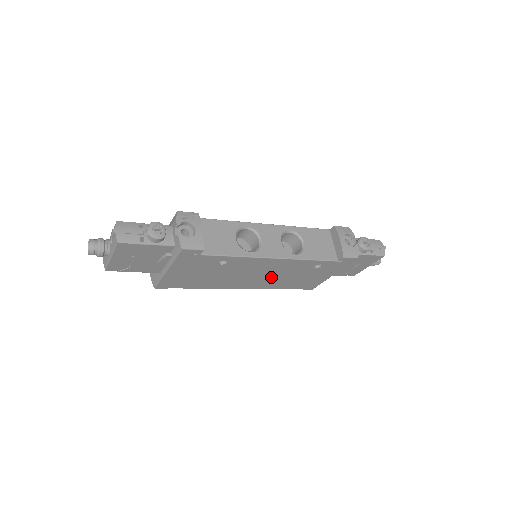
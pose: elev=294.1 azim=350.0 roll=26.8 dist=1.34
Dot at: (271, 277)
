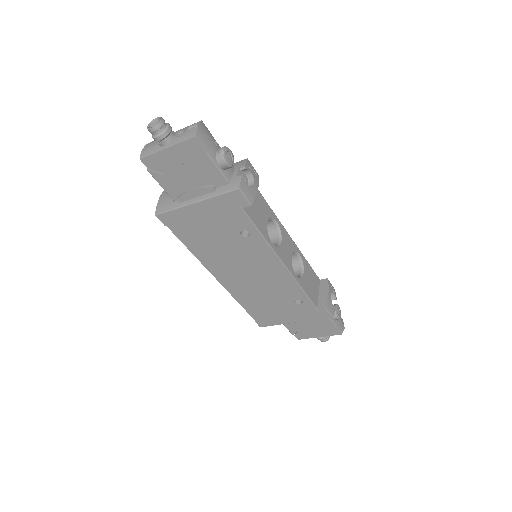
Dot at: (253, 284)
